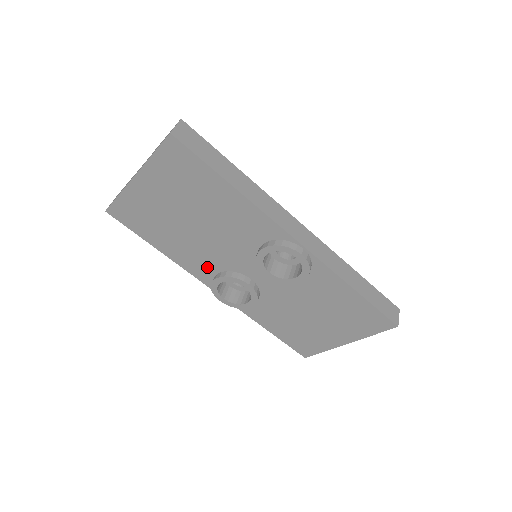
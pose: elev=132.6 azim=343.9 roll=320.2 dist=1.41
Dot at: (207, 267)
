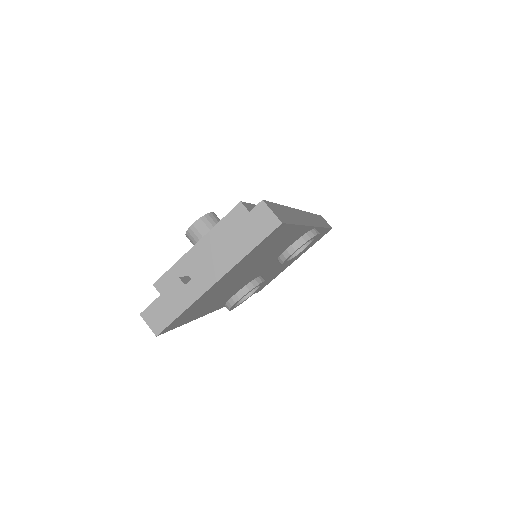
Dot at: (230, 296)
